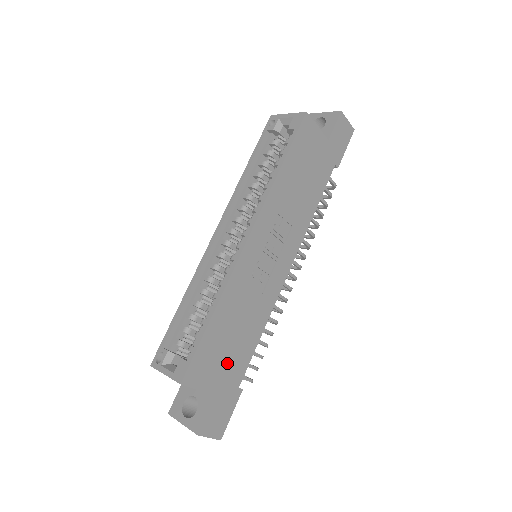
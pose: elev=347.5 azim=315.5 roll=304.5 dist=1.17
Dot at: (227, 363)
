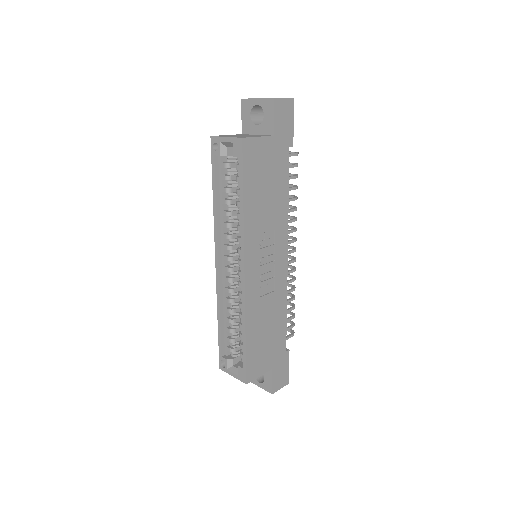
Dot at: (271, 348)
